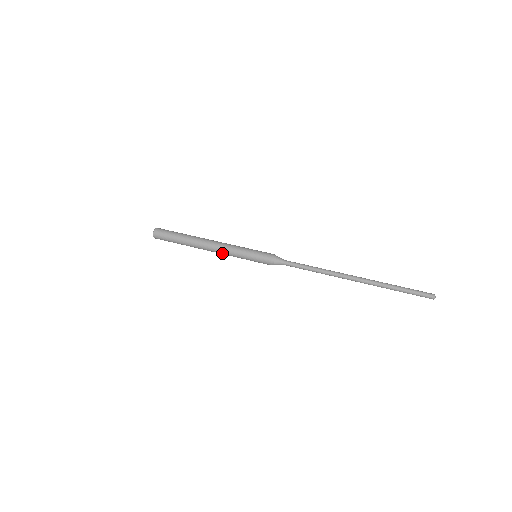
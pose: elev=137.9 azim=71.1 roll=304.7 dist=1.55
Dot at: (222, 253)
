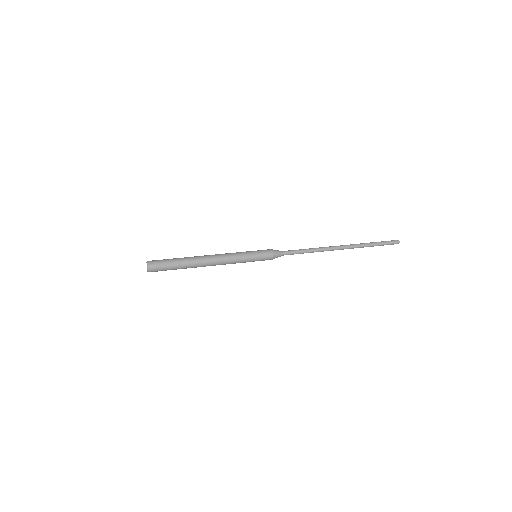
Dot at: (225, 260)
